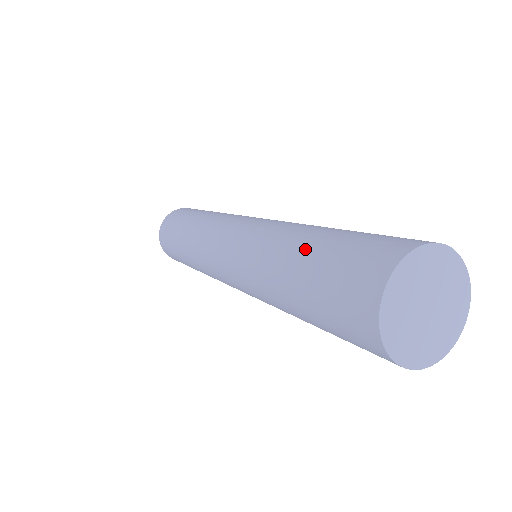
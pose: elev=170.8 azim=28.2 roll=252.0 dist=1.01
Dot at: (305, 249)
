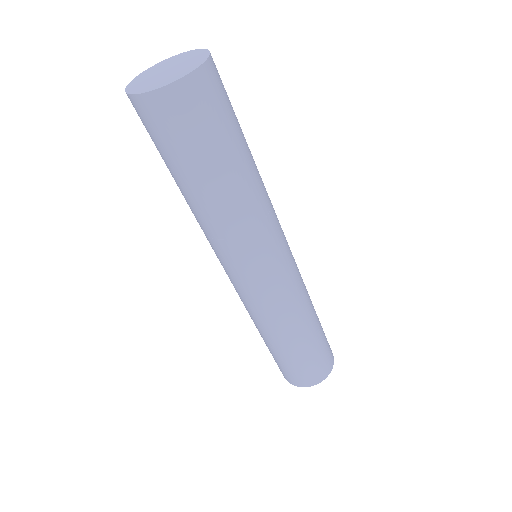
Dot at: occluded
